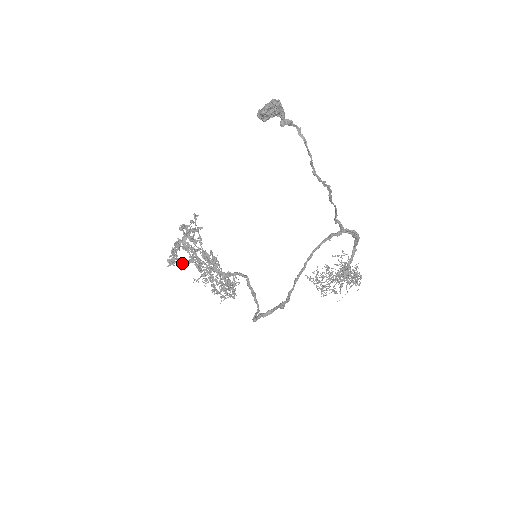
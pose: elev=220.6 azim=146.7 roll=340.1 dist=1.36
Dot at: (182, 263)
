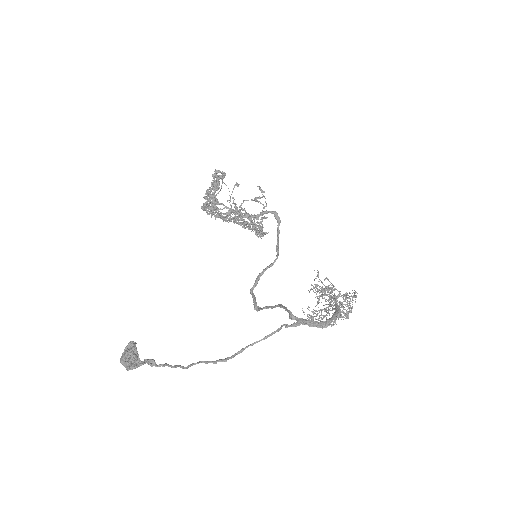
Dot at: occluded
